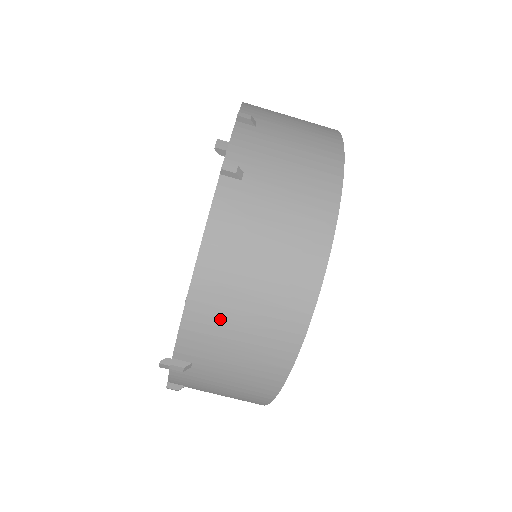
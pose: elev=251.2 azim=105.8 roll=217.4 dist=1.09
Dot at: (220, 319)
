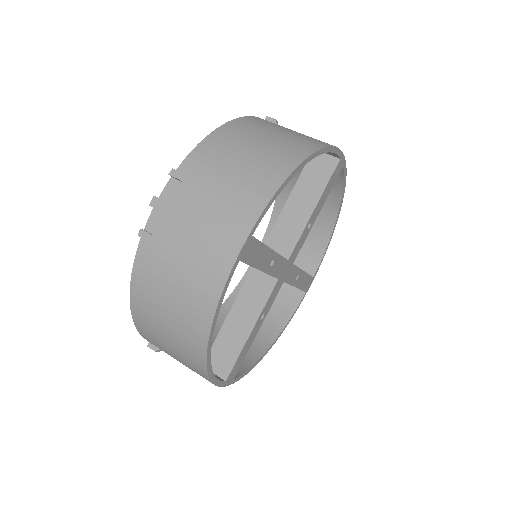
Dot at: (233, 144)
